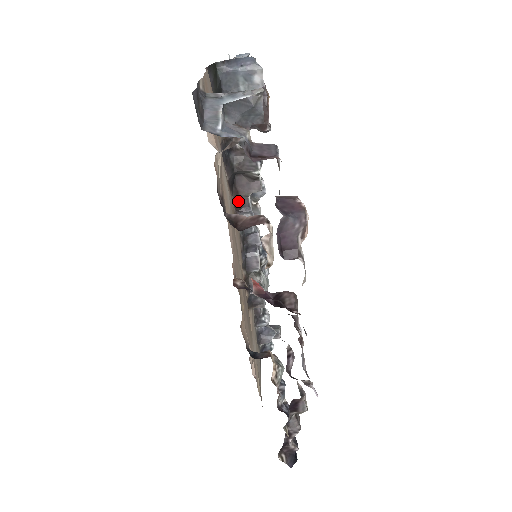
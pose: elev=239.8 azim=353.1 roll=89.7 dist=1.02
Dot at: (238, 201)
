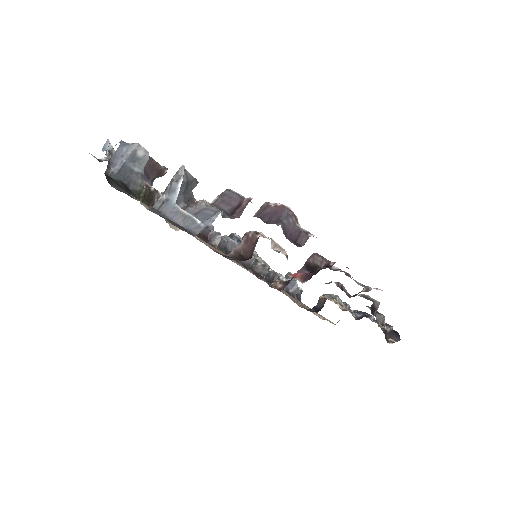
Dot at: (202, 236)
